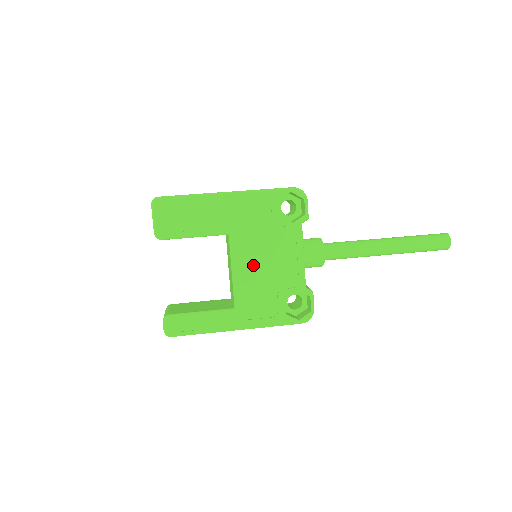
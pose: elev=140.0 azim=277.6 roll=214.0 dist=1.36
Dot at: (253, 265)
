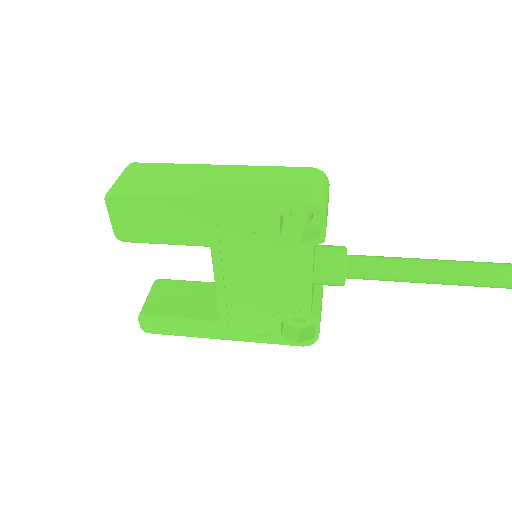
Dot at: (242, 283)
